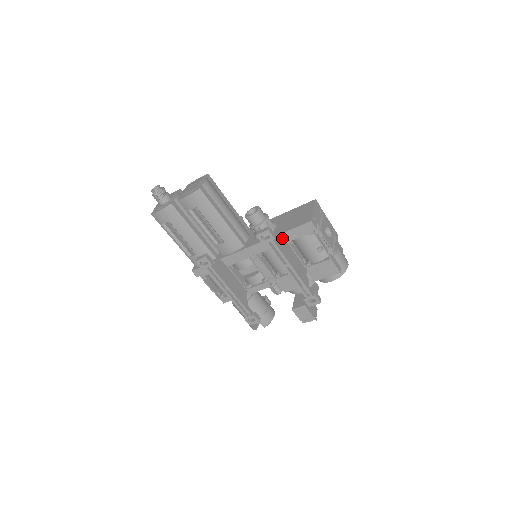
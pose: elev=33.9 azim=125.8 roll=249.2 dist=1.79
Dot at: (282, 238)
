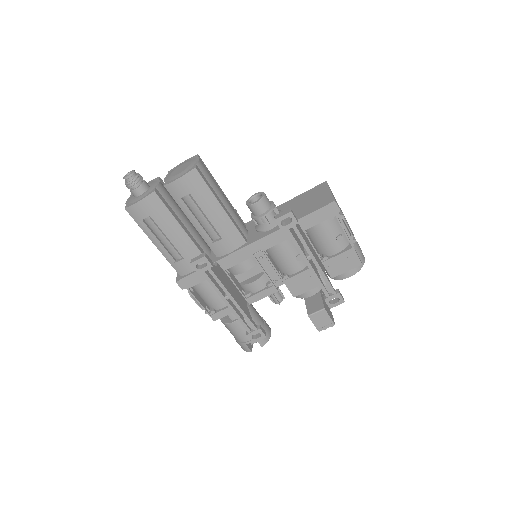
Dot at: (299, 225)
